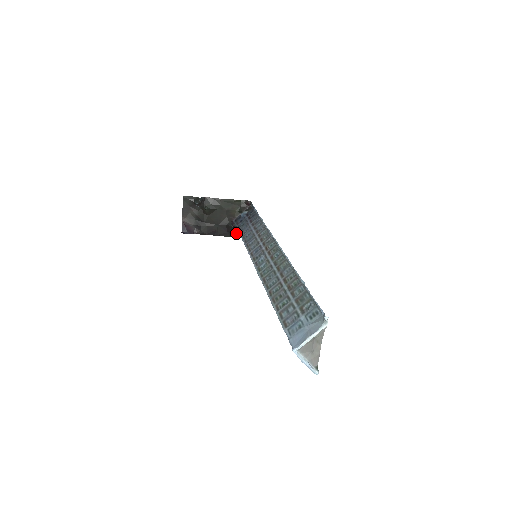
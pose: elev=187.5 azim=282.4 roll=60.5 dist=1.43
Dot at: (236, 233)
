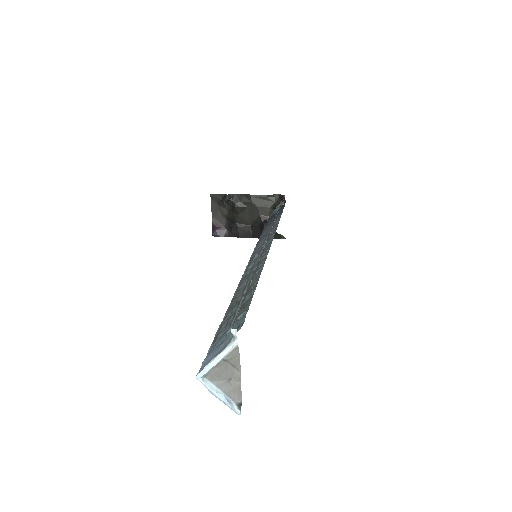
Dot at: occluded
